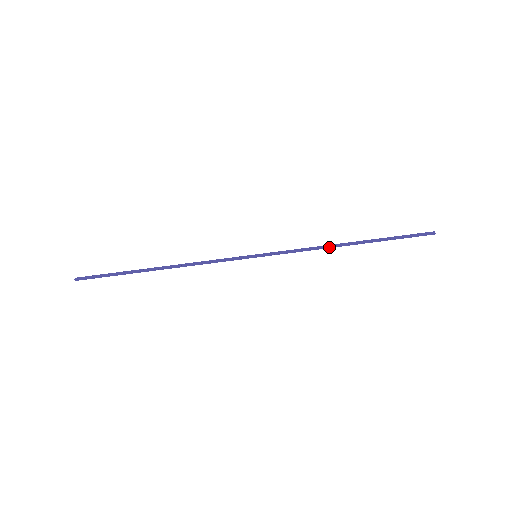
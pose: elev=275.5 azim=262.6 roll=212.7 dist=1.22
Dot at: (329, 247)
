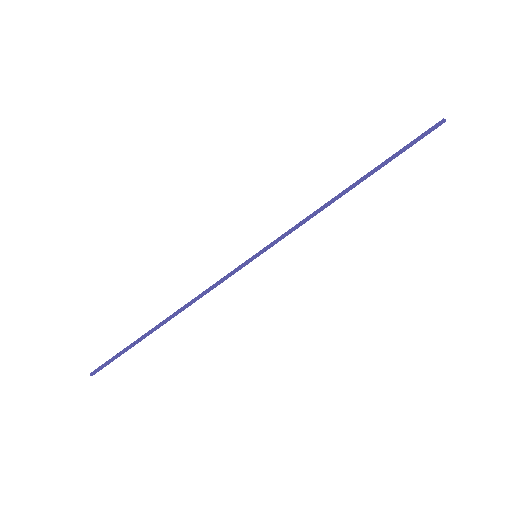
Dot at: (330, 204)
